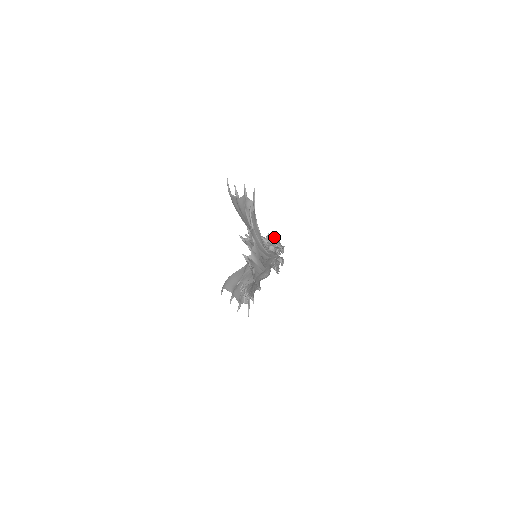
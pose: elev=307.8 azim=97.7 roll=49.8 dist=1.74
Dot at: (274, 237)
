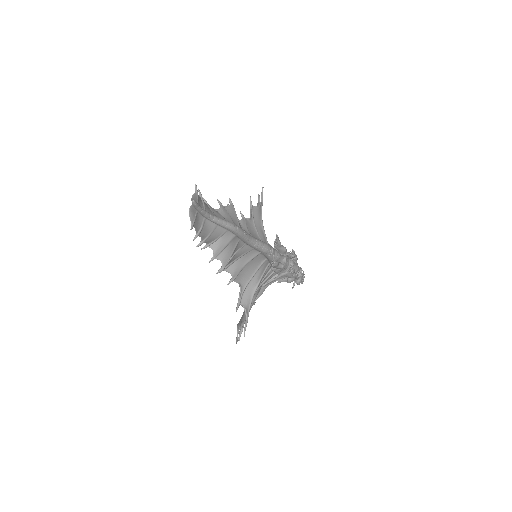
Dot at: occluded
